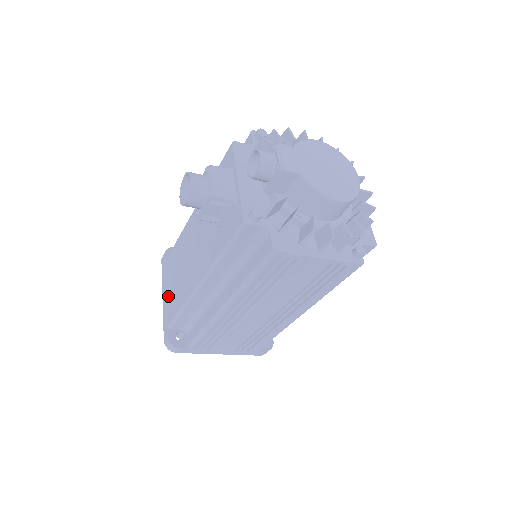
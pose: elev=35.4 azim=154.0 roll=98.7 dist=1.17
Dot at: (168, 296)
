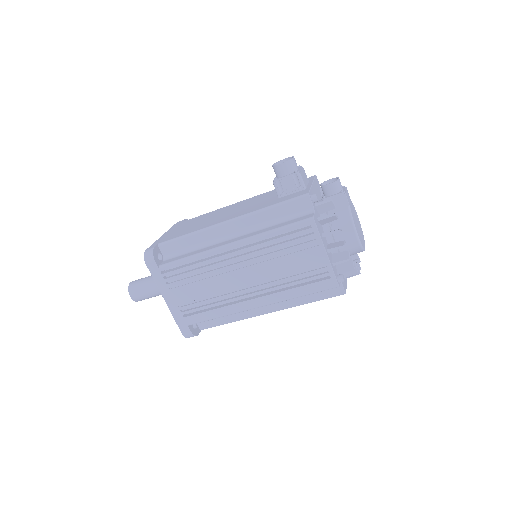
Dot at: (174, 232)
